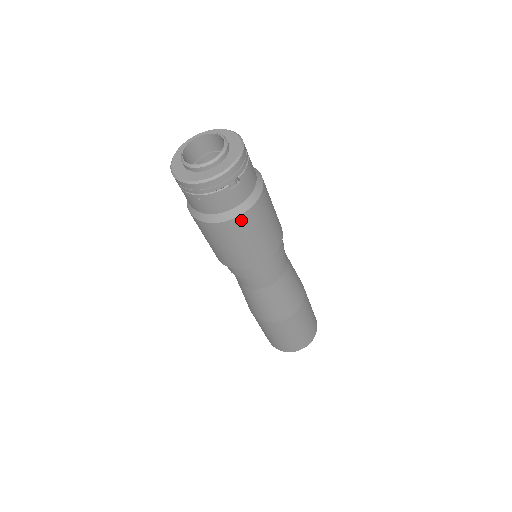
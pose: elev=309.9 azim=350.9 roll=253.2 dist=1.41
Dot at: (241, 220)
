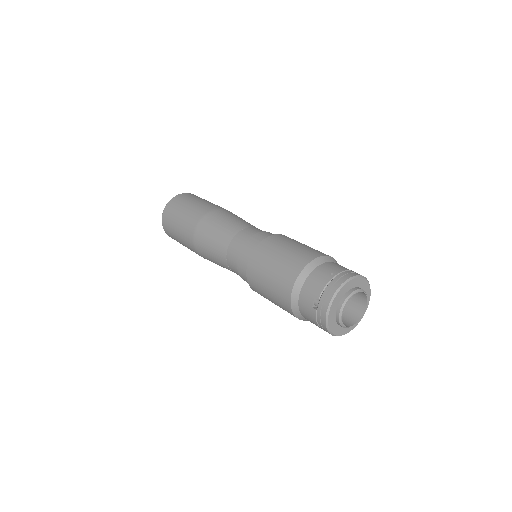
Dot at: occluded
